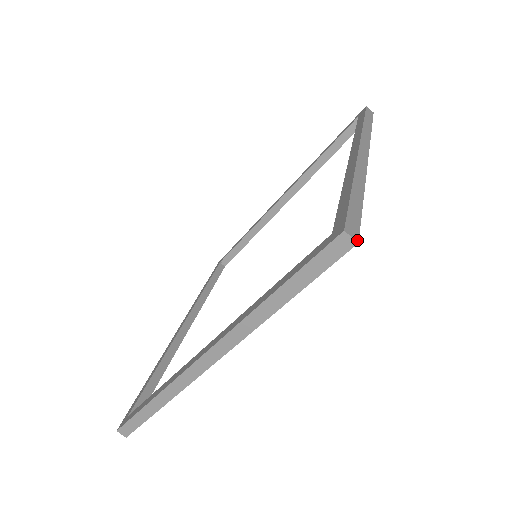
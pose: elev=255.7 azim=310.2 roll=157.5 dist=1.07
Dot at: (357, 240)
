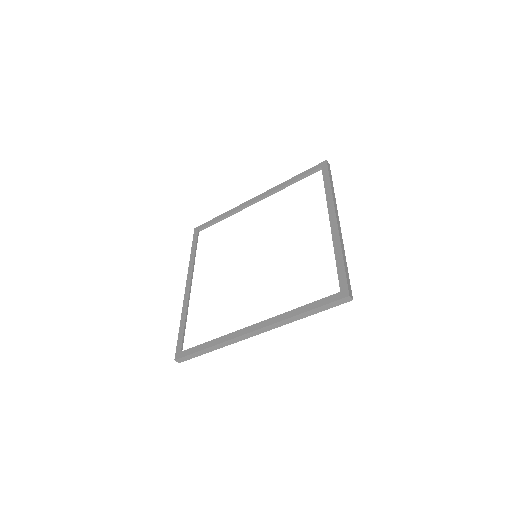
Dot at: occluded
